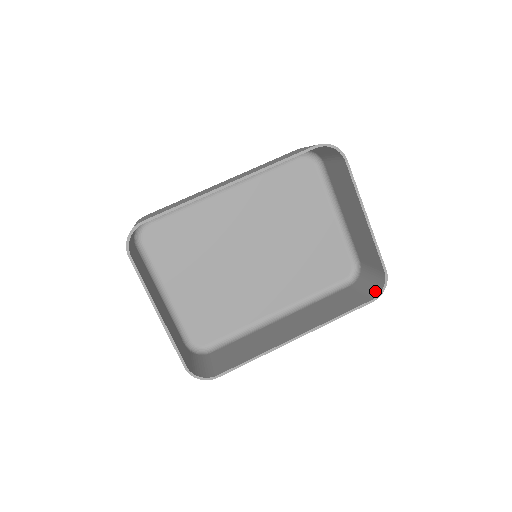
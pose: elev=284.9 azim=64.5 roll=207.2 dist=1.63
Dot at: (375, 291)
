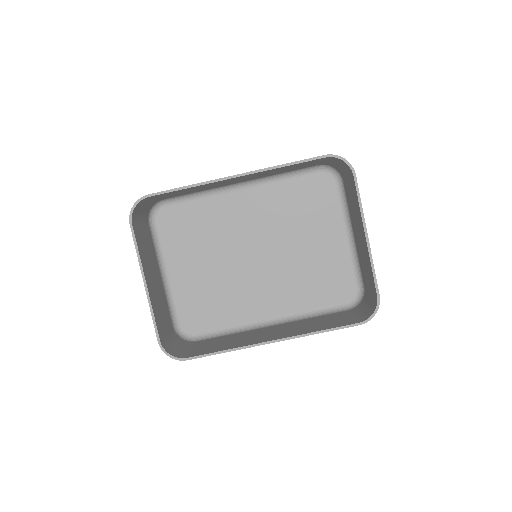
Dot at: (366, 316)
